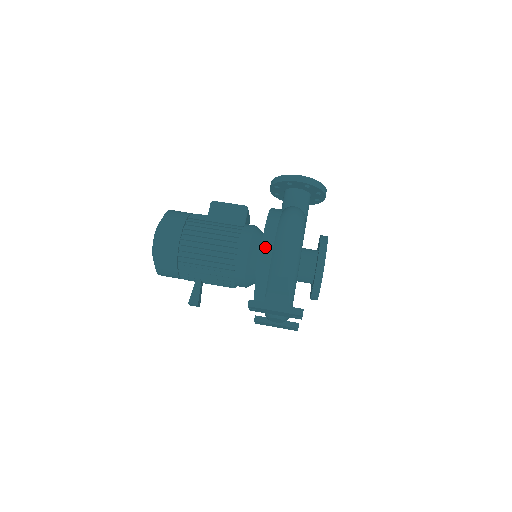
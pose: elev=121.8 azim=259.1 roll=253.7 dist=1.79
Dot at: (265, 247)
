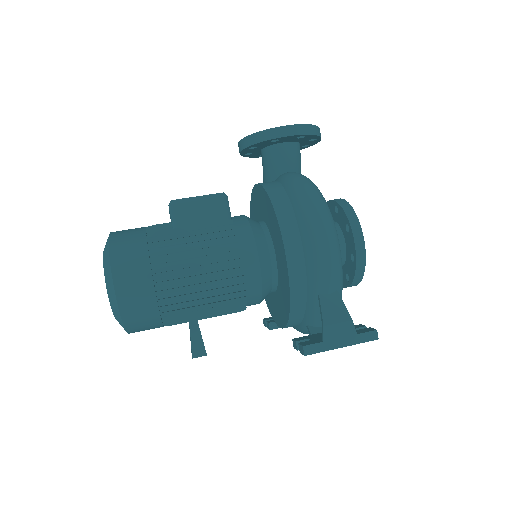
Dot at: (293, 260)
